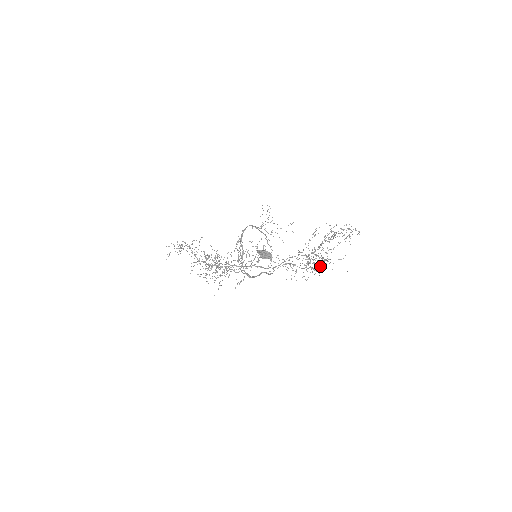
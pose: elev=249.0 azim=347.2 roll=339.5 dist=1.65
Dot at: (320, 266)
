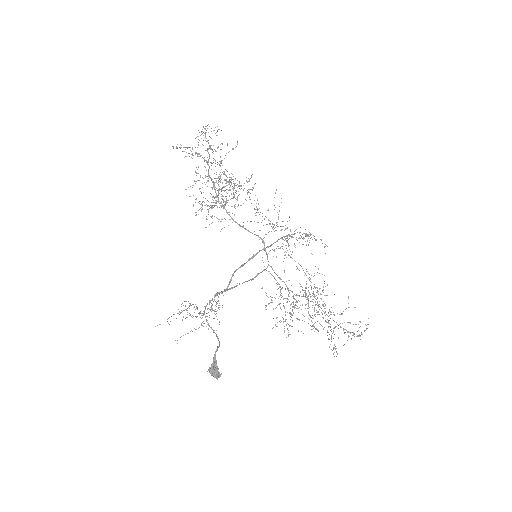
Dot at: occluded
